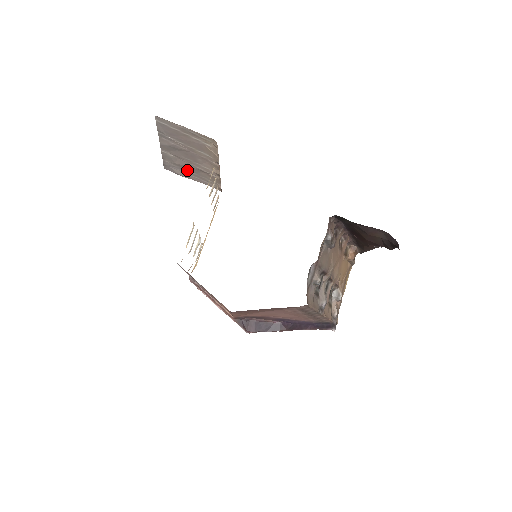
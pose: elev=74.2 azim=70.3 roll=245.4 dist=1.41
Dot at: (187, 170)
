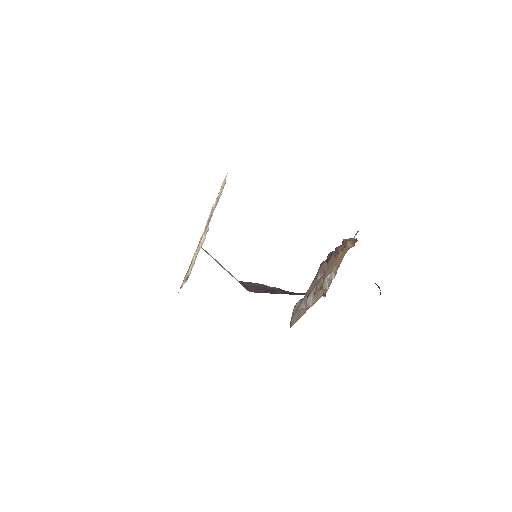
Dot at: occluded
